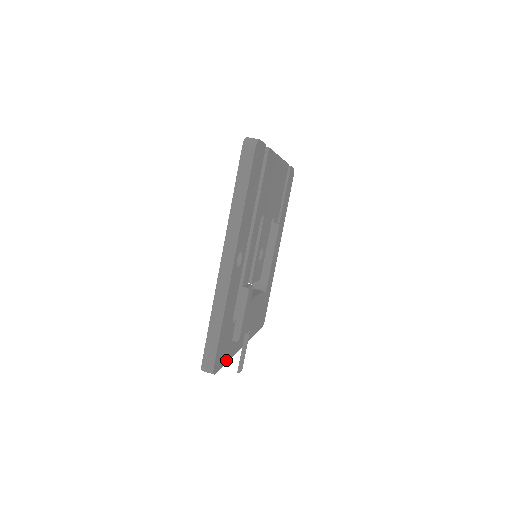
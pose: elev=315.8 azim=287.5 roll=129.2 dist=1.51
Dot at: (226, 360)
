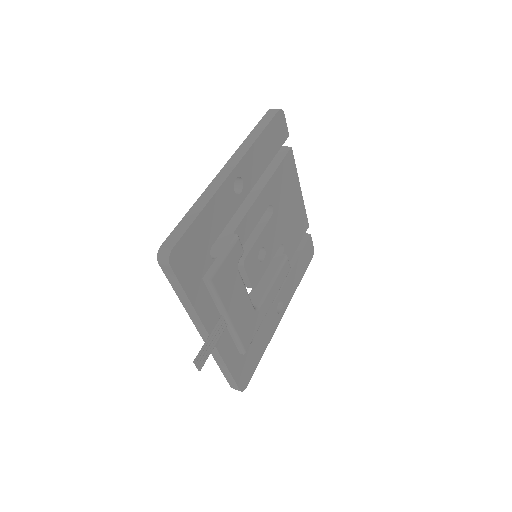
Dot at: (187, 290)
